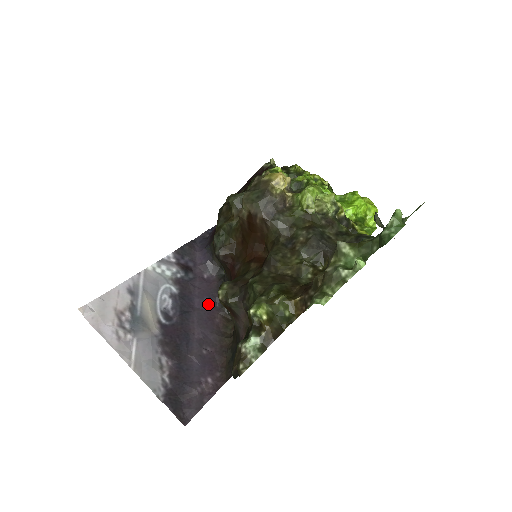
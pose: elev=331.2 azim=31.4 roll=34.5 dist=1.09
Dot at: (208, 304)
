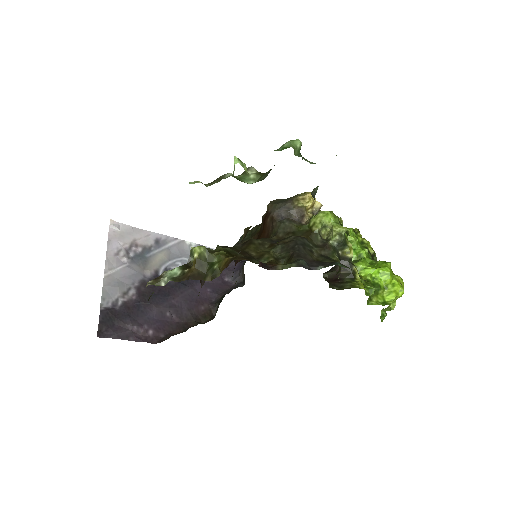
Dot at: (207, 293)
